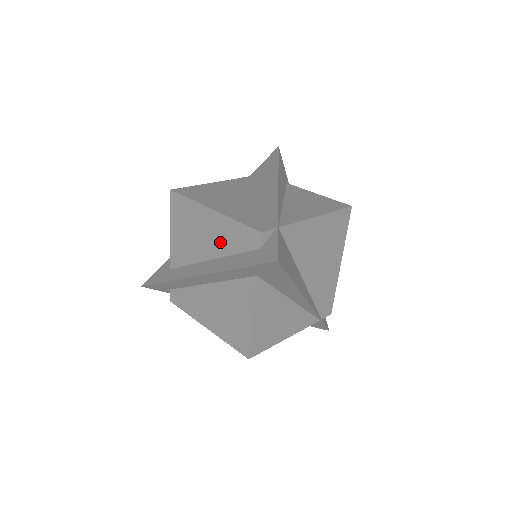
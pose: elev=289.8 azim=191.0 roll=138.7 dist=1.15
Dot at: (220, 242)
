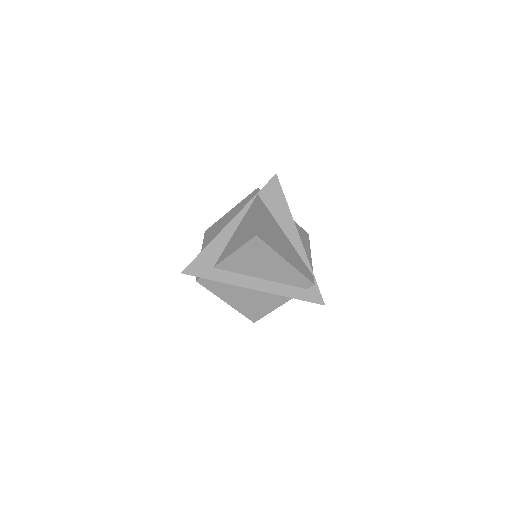
Dot at: (279, 276)
